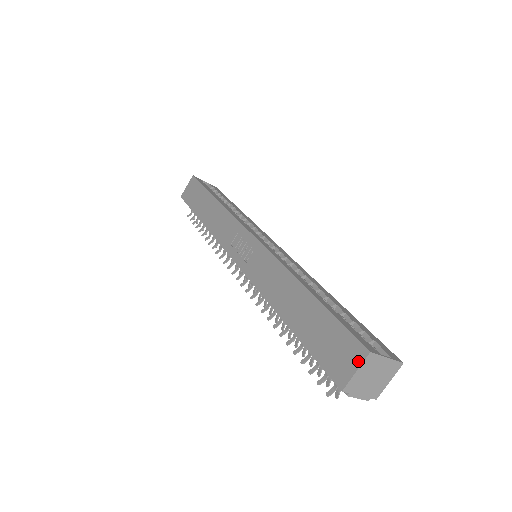
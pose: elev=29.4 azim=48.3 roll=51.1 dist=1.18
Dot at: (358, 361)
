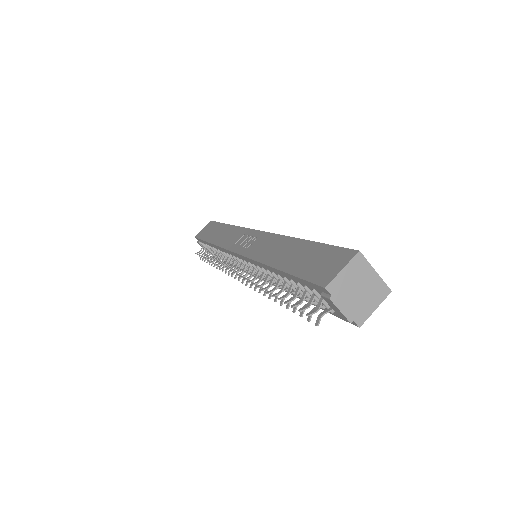
Dot at: (346, 261)
